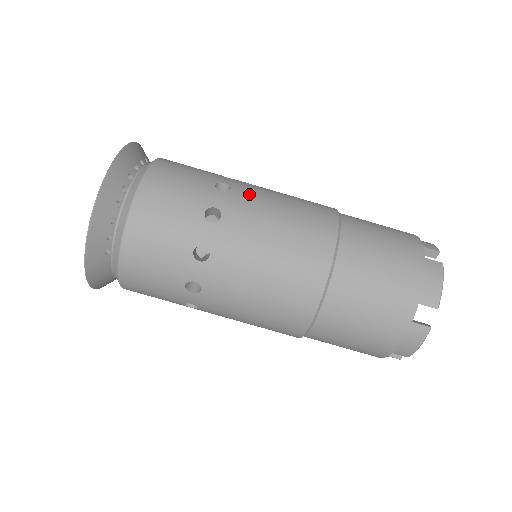
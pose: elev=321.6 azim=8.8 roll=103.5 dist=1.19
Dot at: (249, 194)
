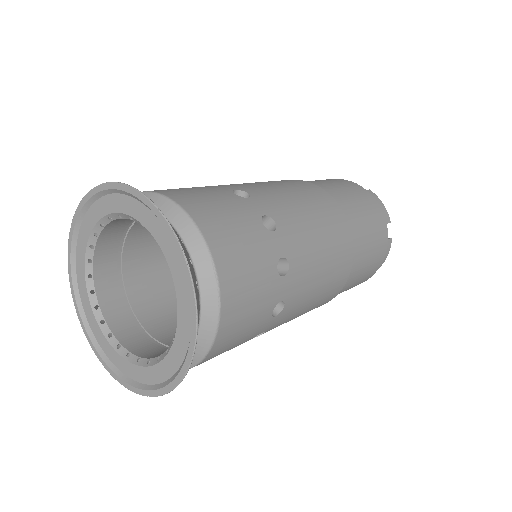
Dot at: (261, 191)
